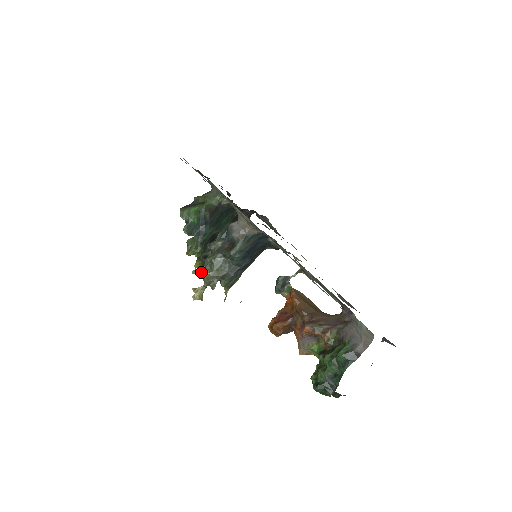
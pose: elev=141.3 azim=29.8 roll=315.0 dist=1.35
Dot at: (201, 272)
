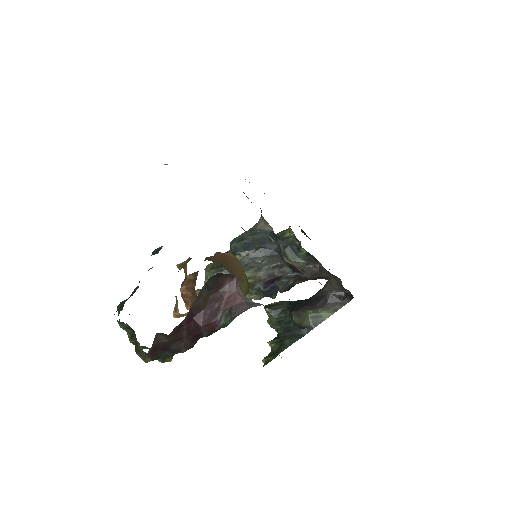
Dot at: occluded
